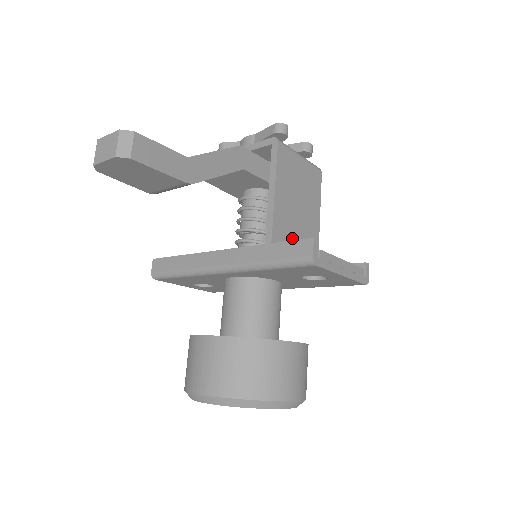
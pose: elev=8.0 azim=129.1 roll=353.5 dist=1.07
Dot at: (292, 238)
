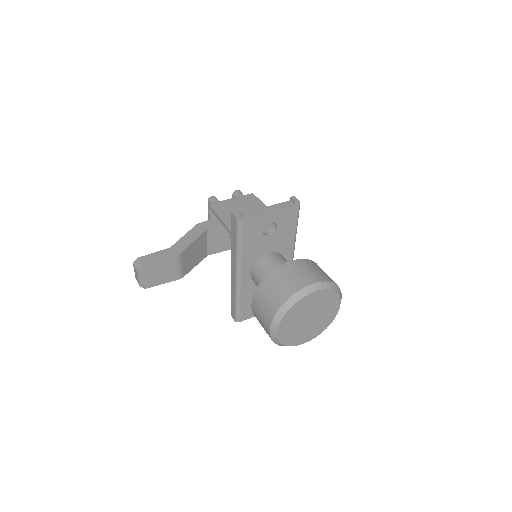
Dot at: occluded
